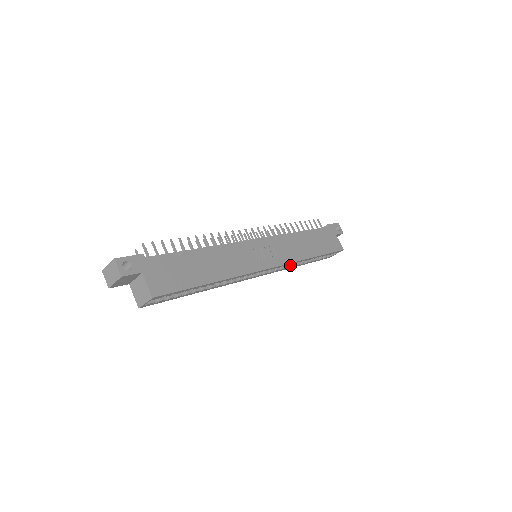
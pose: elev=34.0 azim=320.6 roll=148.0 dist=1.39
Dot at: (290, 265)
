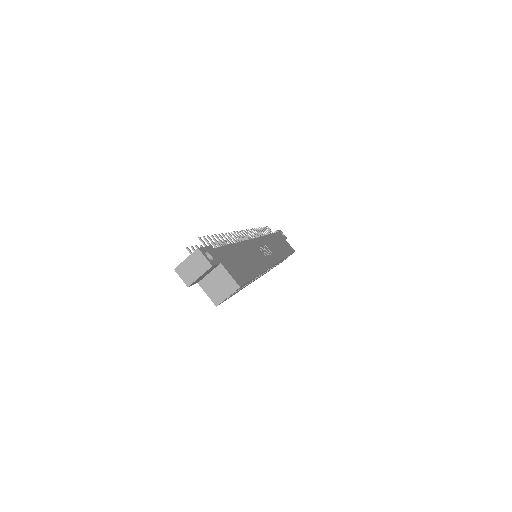
Dot at: (273, 266)
